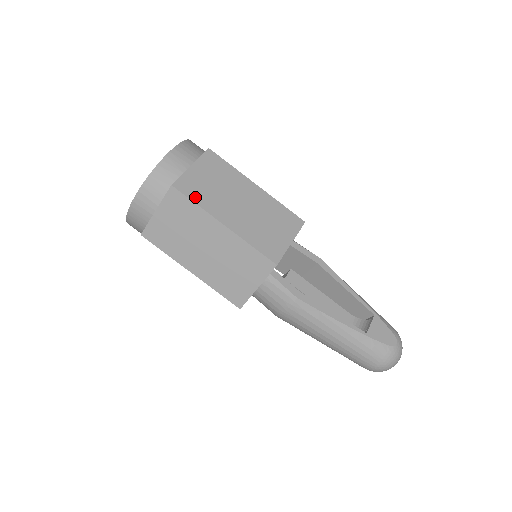
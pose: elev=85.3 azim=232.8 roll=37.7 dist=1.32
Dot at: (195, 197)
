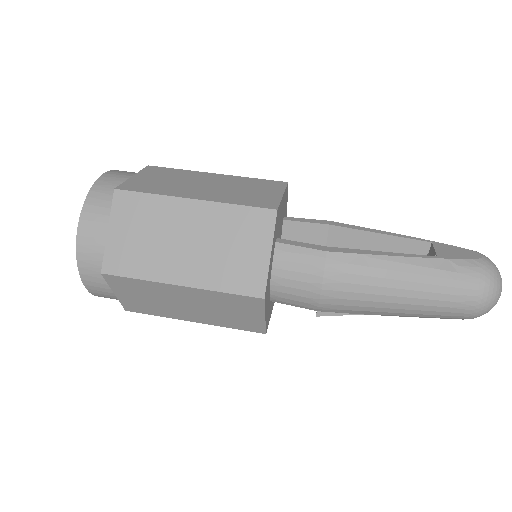
Dot at: (147, 190)
